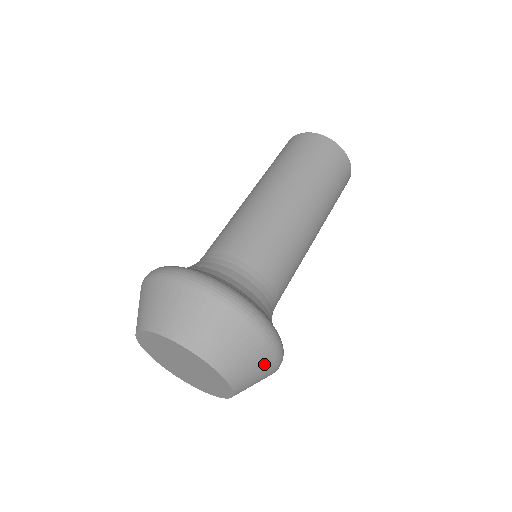
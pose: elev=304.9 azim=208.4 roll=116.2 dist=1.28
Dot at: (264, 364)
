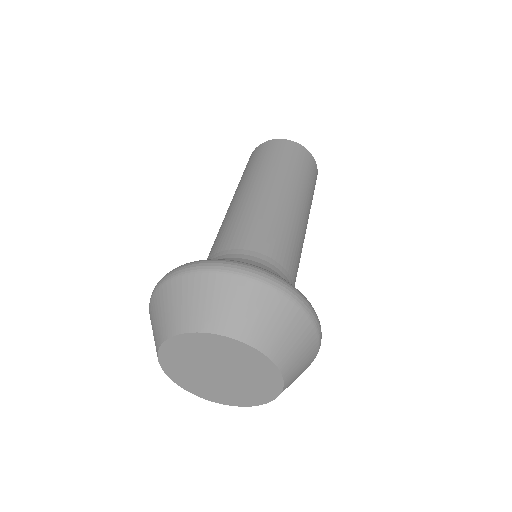
Dot at: (310, 356)
